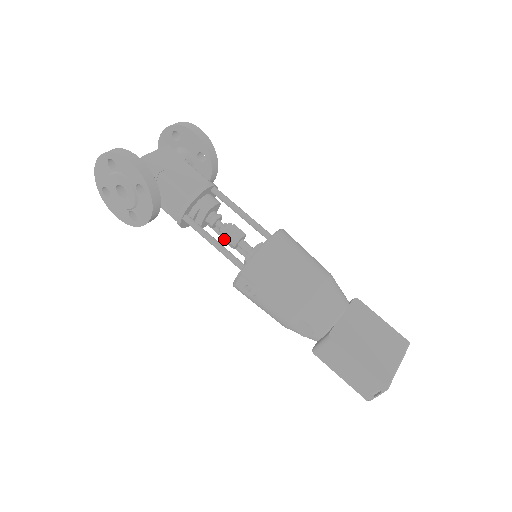
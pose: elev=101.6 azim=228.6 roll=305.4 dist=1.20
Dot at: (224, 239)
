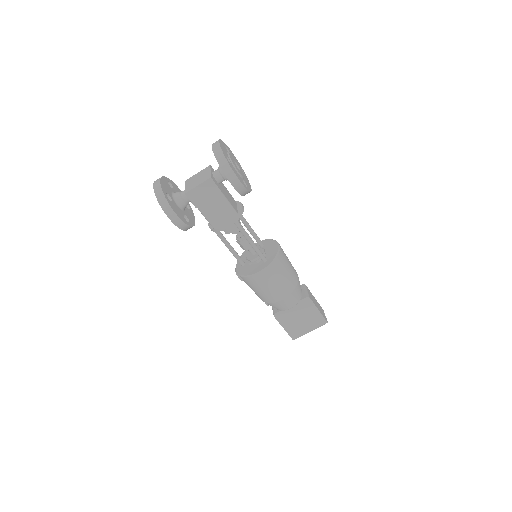
Dot at: occluded
